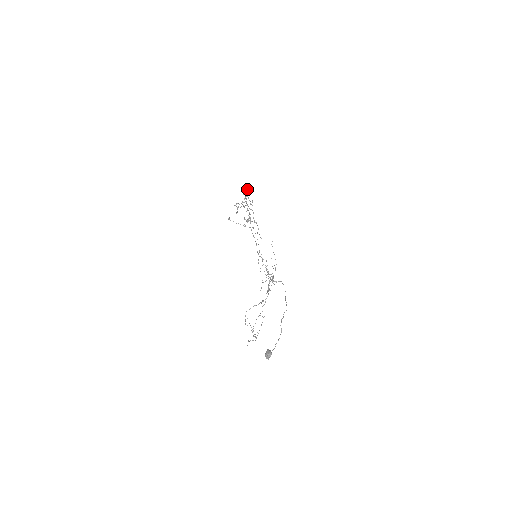
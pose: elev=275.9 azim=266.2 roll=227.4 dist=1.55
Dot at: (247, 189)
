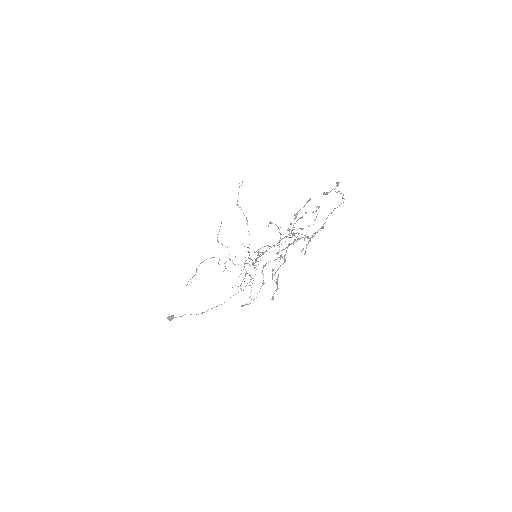
Dot at: occluded
